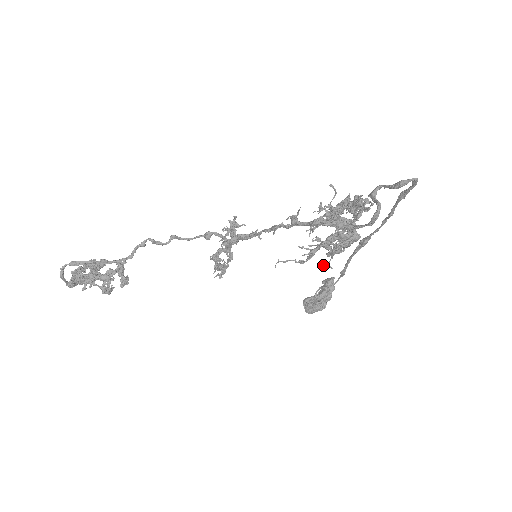
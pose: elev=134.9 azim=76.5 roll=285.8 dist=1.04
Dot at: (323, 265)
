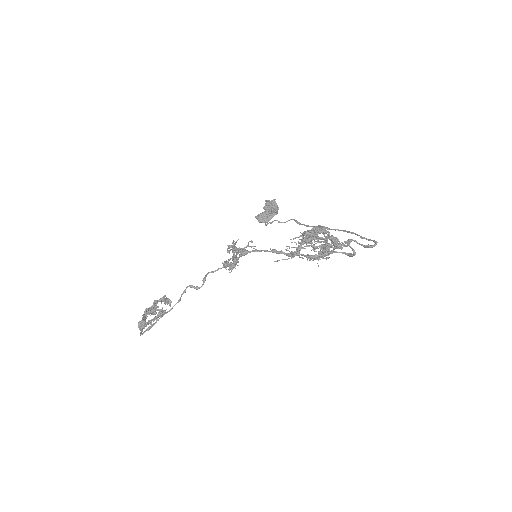
Dot at: occluded
